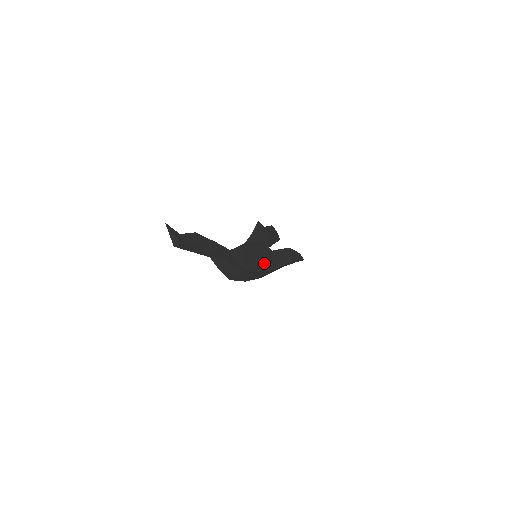
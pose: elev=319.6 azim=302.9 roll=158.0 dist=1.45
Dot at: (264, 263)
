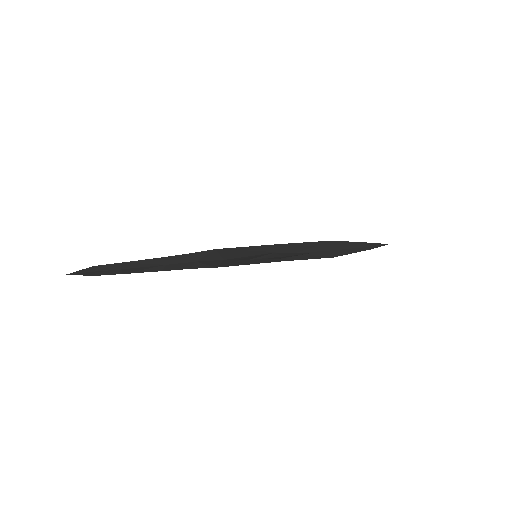
Dot at: (267, 260)
